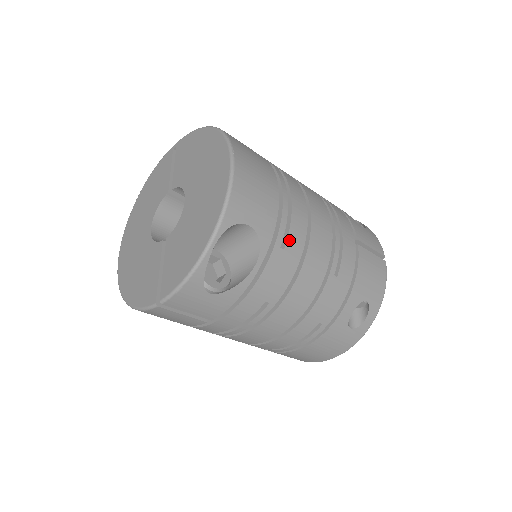
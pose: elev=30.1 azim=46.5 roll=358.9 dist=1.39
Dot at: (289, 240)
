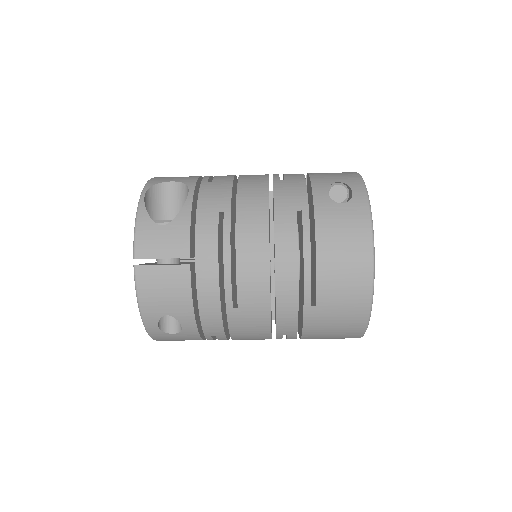
Dot at: (216, 179)
